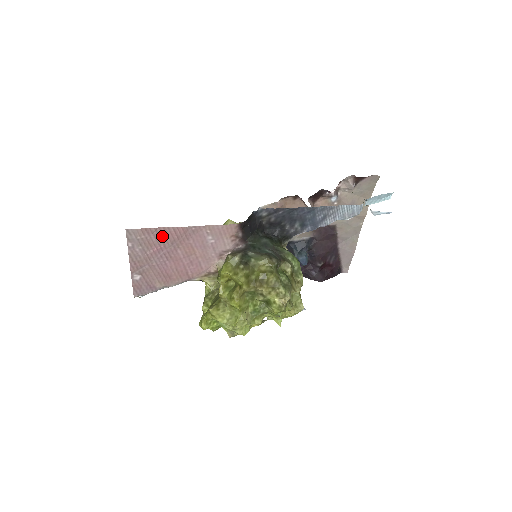
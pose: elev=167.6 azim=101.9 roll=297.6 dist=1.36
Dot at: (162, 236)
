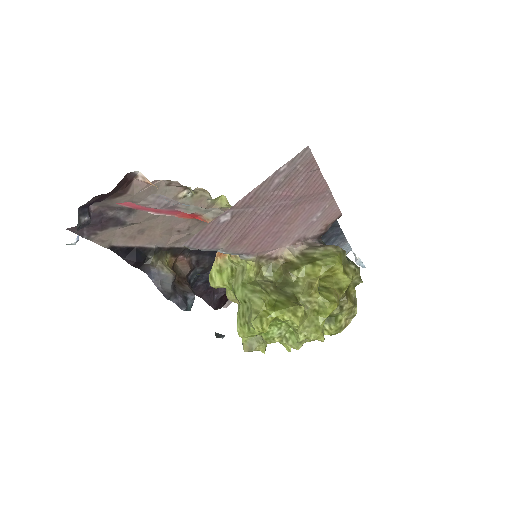
Dot at: (307, 182)
